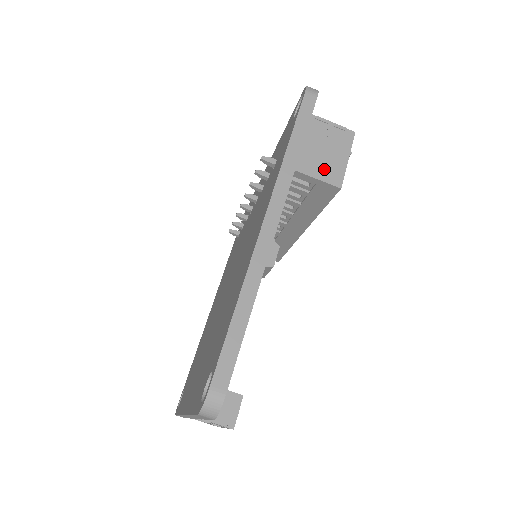
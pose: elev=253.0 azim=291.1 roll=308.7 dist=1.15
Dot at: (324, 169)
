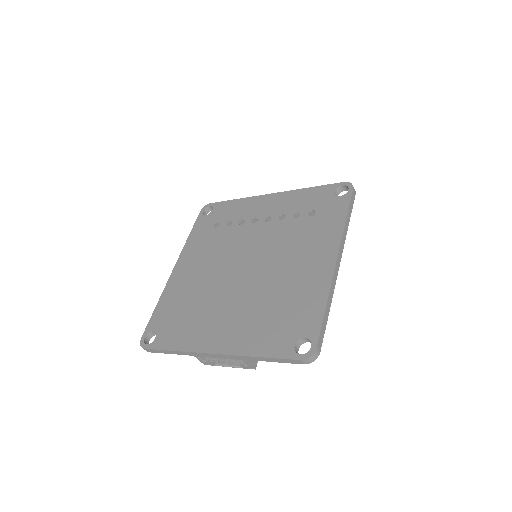
Dot at: occluded
